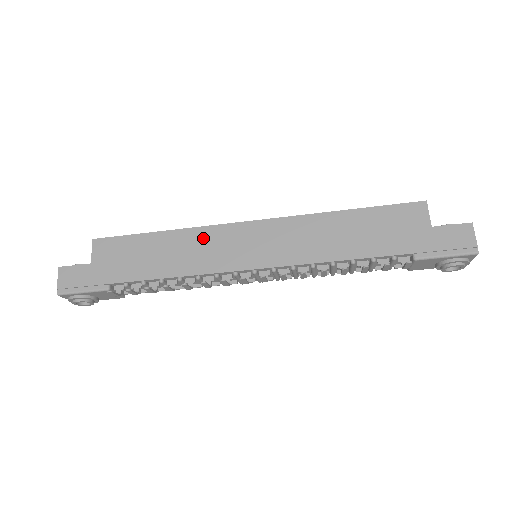
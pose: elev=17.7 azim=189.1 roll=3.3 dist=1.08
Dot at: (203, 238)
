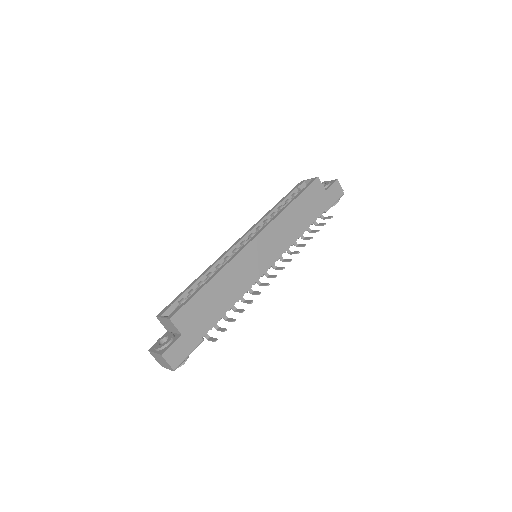
Dot at: (236, 267)
